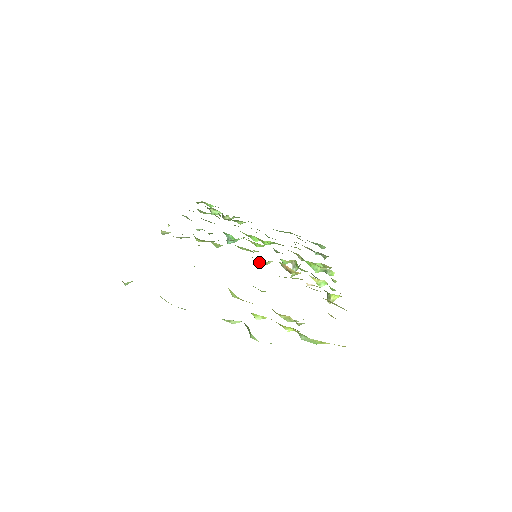
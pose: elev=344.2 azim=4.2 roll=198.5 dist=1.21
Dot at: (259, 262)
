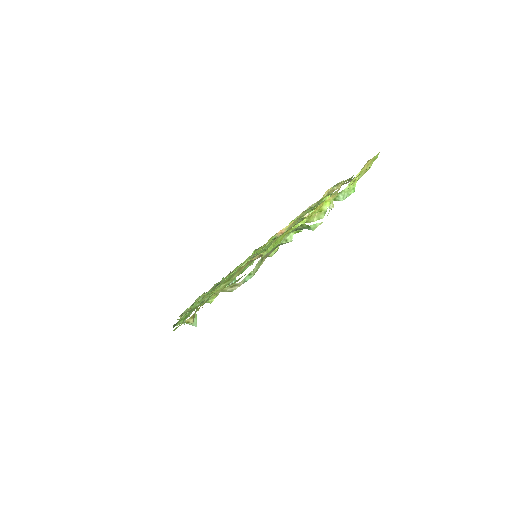
Dot at: occluded
